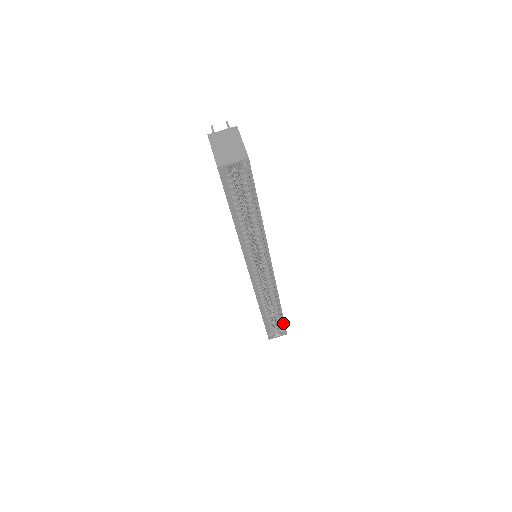
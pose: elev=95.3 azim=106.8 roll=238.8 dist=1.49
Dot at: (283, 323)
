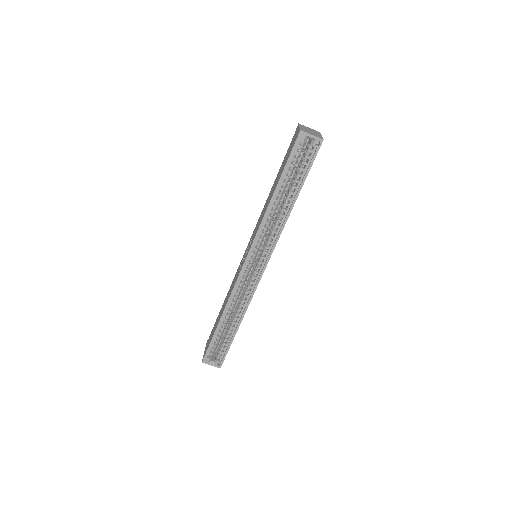
Dot at: (228, 348)
